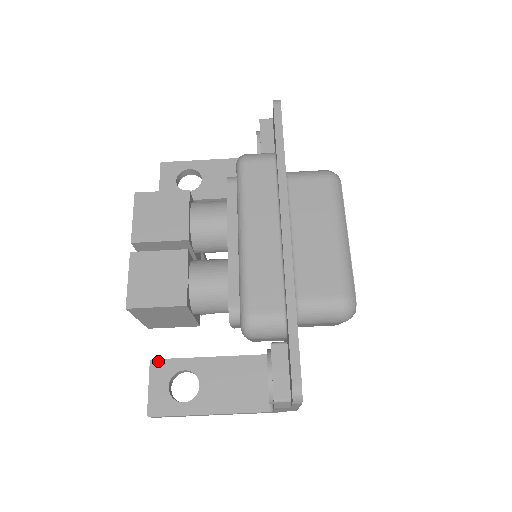
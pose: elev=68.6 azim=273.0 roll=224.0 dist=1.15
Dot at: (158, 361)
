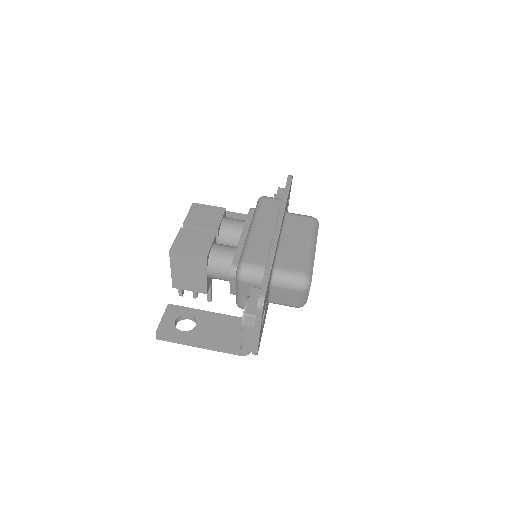
Dot at: (173, 305)
